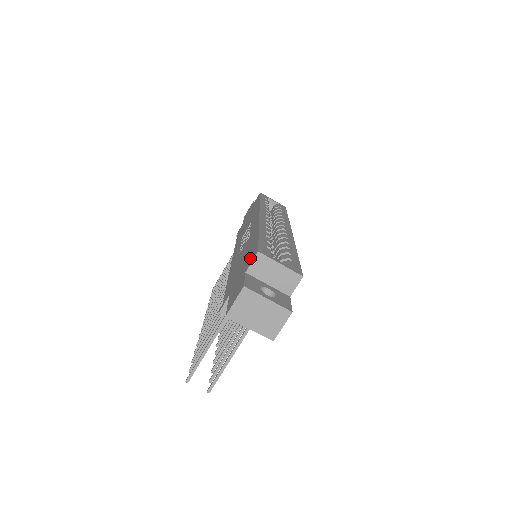
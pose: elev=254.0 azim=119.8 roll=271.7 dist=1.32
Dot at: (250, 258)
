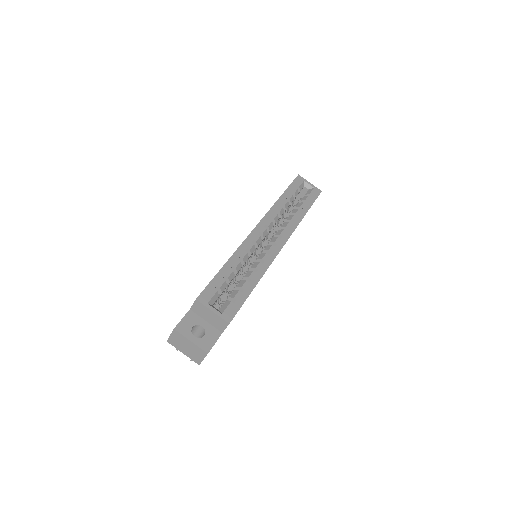
Dot at: occluded
